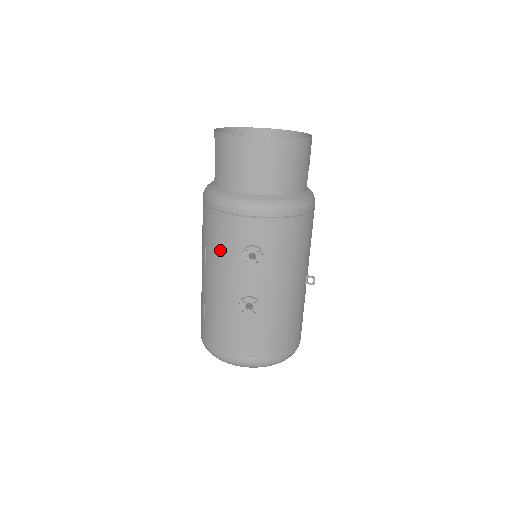
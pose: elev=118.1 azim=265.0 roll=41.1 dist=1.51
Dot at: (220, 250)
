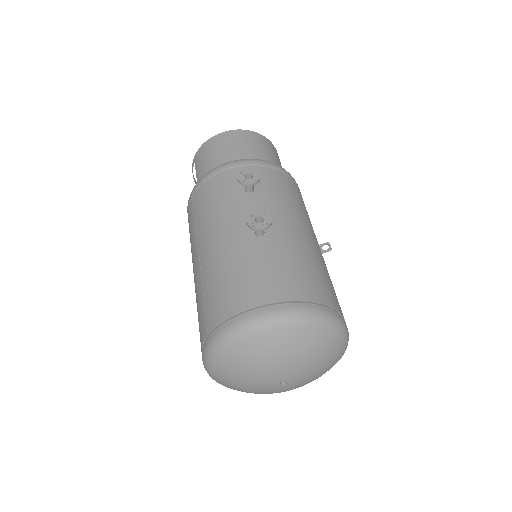
Dot at: (213, 207)
